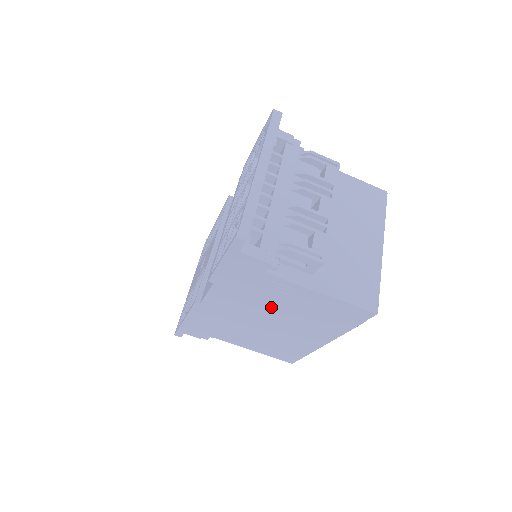
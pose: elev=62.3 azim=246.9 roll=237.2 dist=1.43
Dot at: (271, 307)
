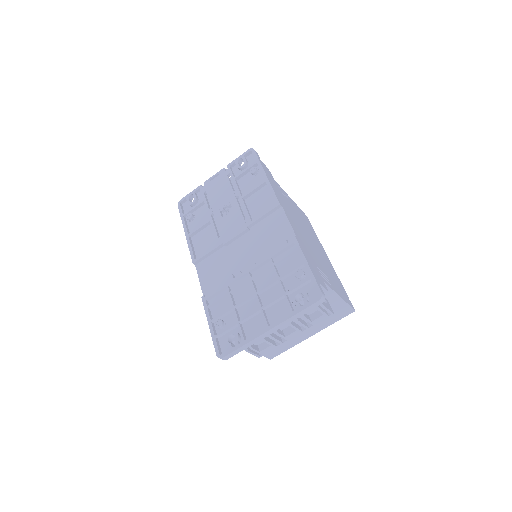
Dot at: occluded
